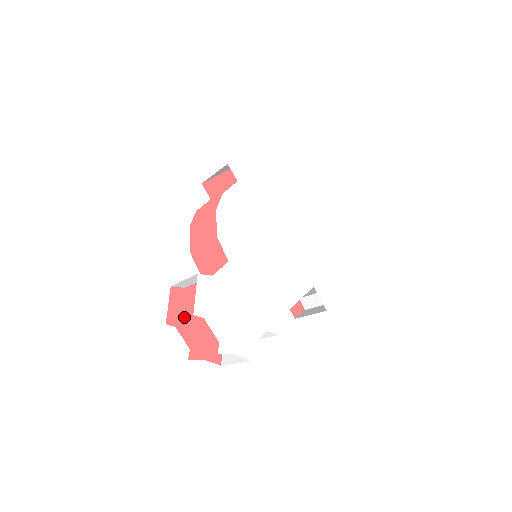
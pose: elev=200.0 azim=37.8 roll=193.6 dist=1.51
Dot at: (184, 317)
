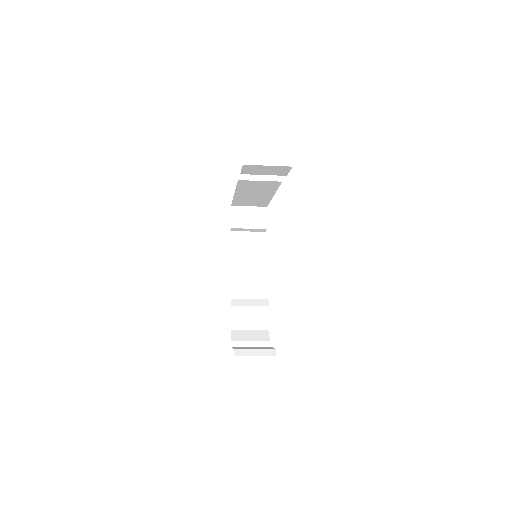
Dot at: occluded
